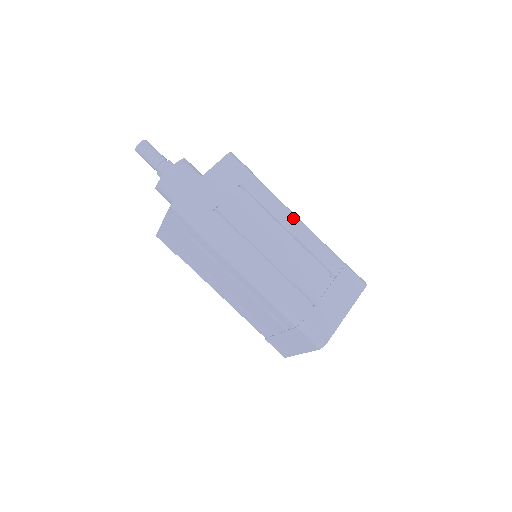
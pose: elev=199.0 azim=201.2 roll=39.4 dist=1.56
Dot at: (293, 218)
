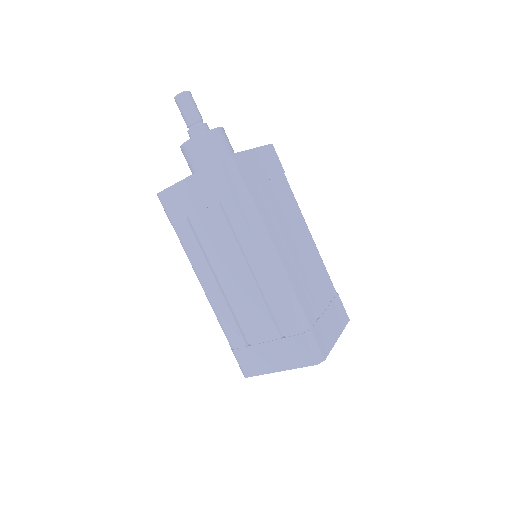
Dot at: (308, 230)
